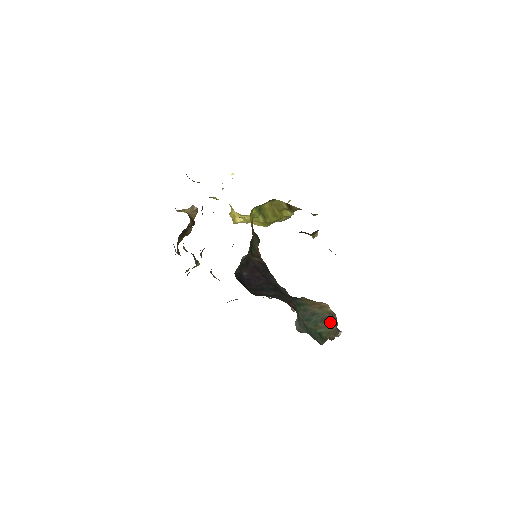
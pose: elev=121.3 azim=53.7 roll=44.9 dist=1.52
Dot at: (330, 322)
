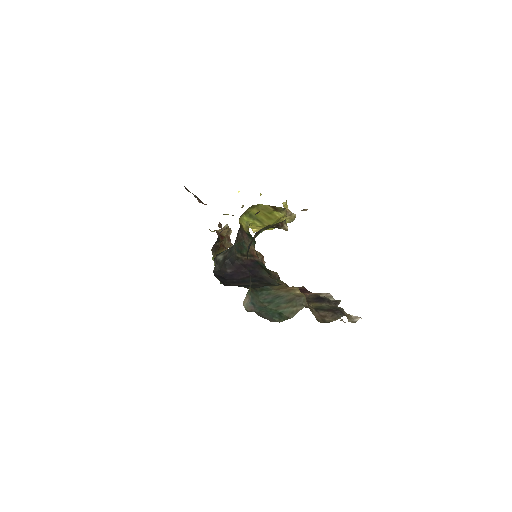
Dot at: (295, 303)
